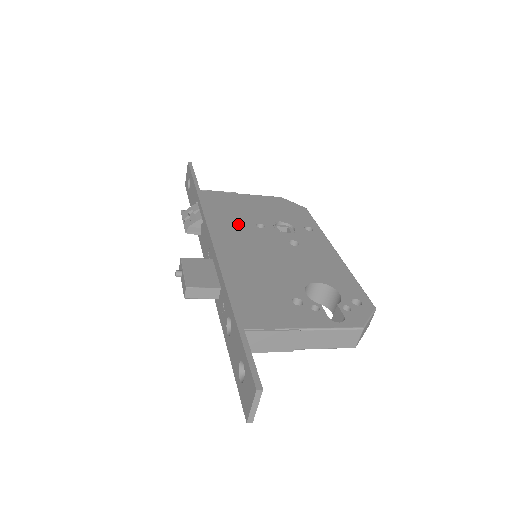
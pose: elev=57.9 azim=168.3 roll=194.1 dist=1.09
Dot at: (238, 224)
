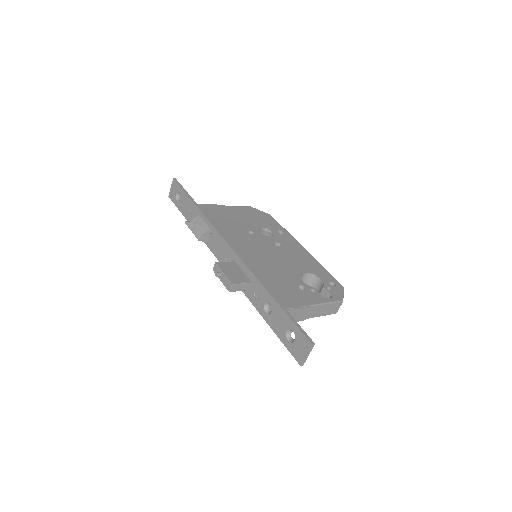
Dot at: (237, 232)
